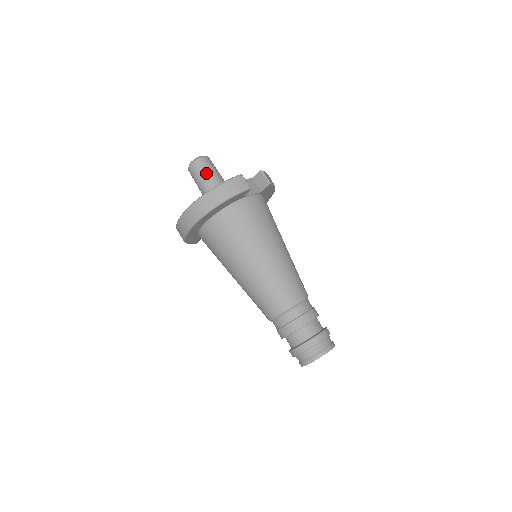
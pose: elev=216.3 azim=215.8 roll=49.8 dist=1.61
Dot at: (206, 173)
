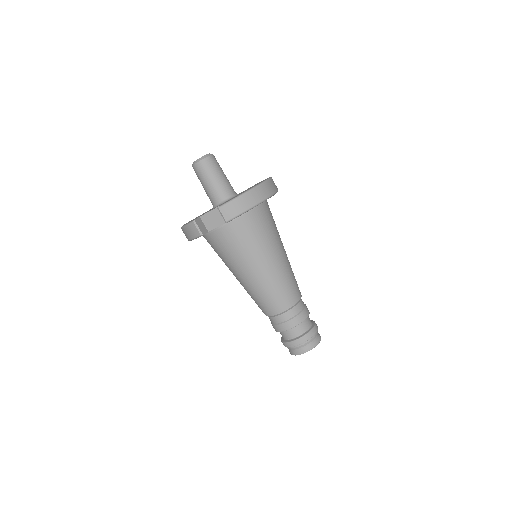
Dot at: (201, 181)
